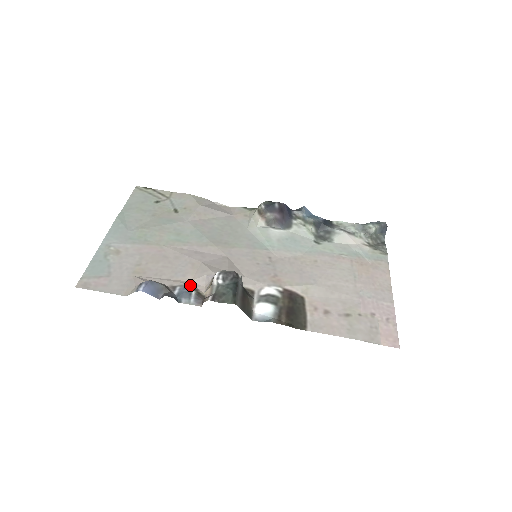
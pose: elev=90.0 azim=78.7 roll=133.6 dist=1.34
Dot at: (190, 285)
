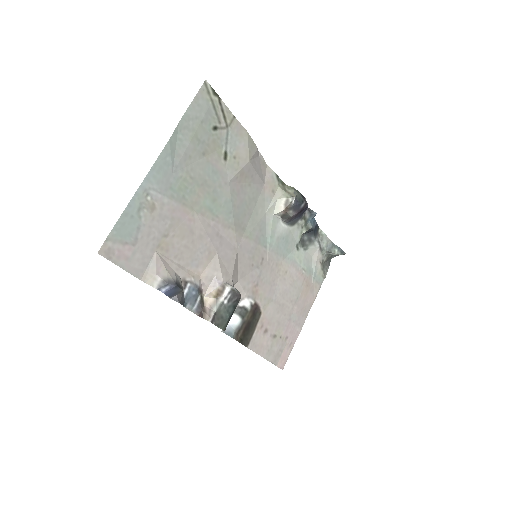
Dot at: (199, 285)
